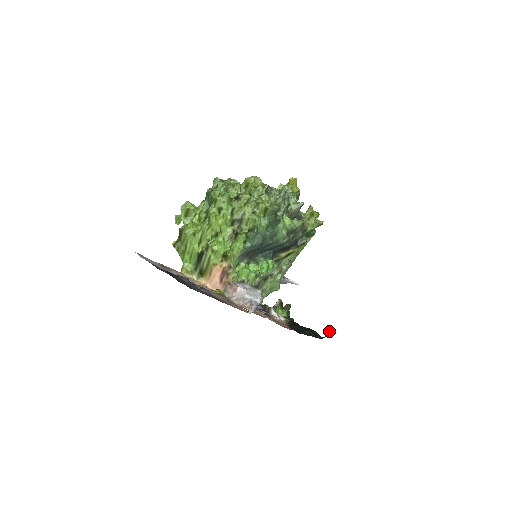
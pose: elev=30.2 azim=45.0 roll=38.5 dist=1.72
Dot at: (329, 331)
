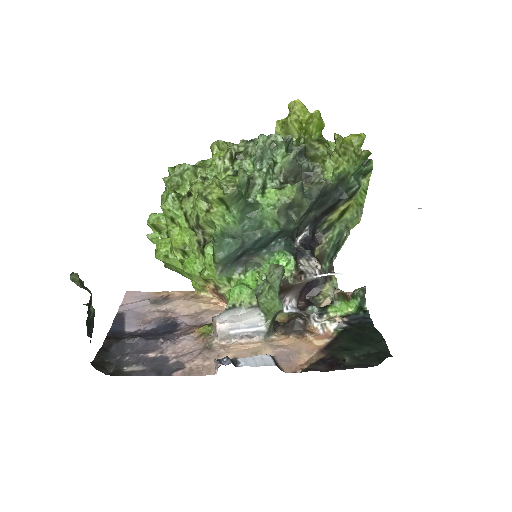
Dot at: occluded
